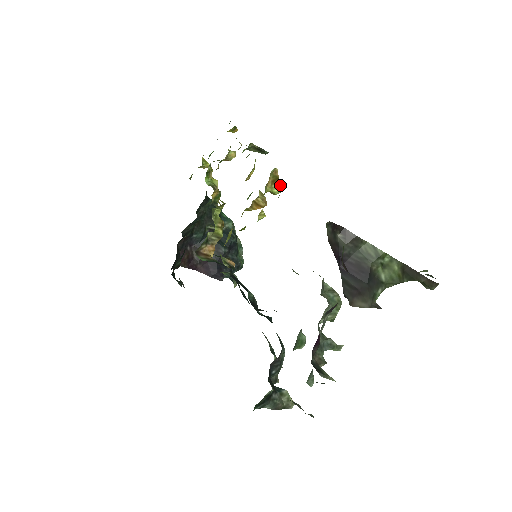
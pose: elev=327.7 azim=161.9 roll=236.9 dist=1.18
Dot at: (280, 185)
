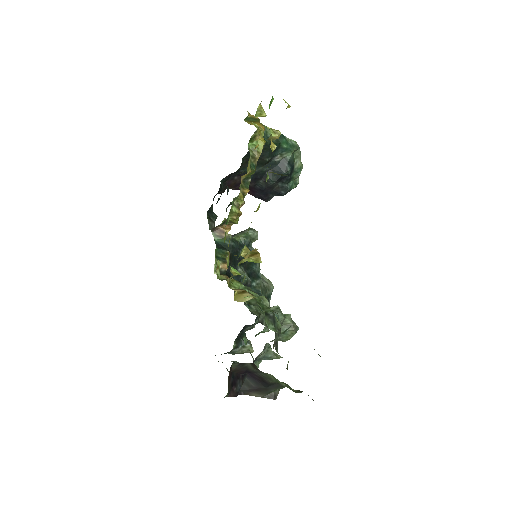
Dot at: (258, 258)
